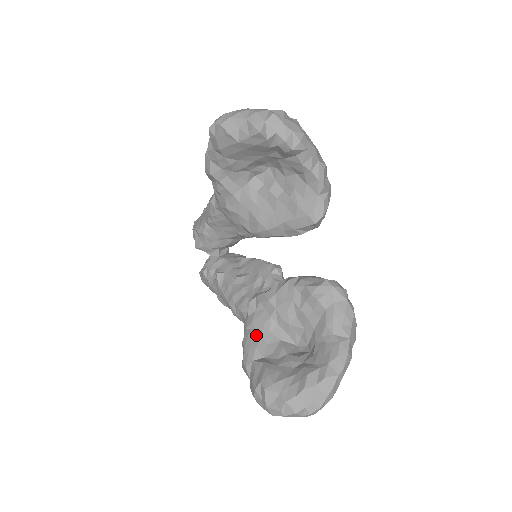
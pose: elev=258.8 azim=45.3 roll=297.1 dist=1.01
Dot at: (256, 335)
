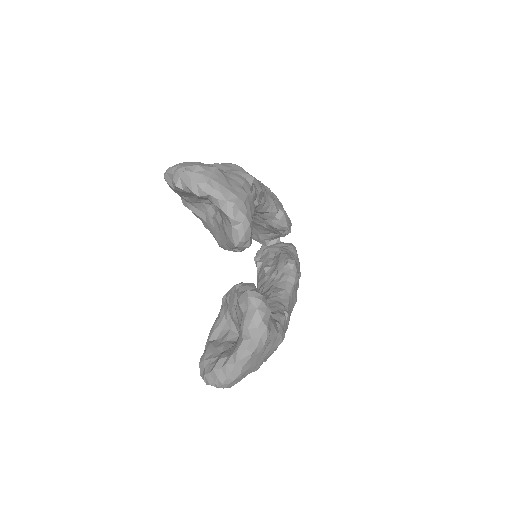
Dot at: (217, 322)
